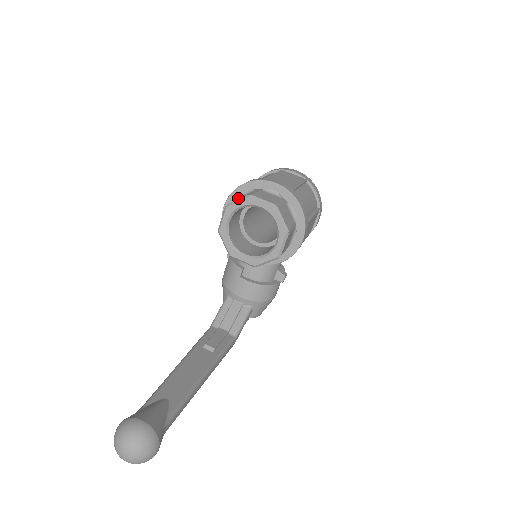
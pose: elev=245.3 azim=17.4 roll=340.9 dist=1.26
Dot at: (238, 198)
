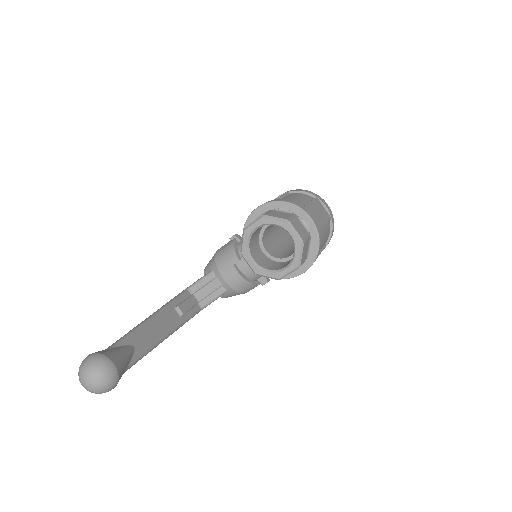
Dot at: (274, 210)
